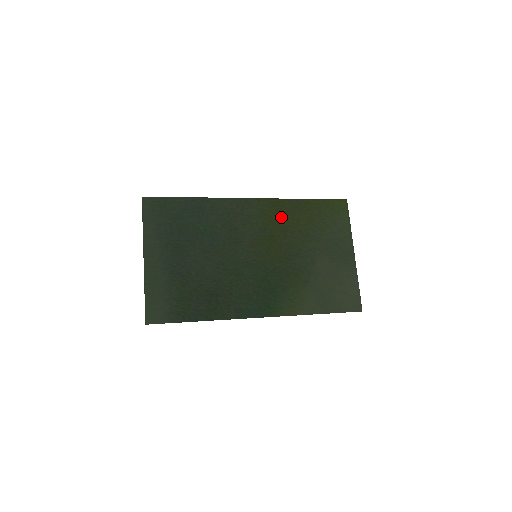
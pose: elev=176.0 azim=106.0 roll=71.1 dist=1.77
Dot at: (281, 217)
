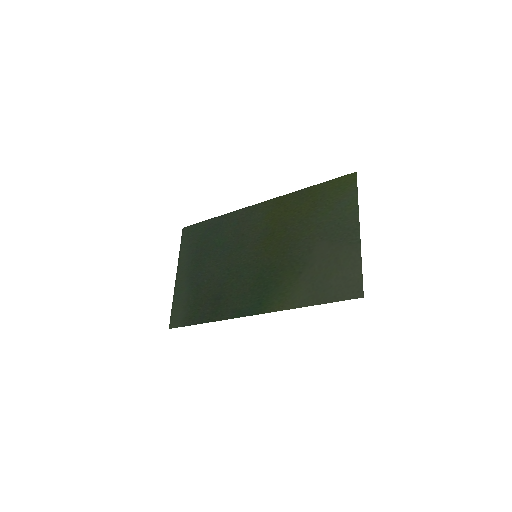
Dot at: (283, 212)
